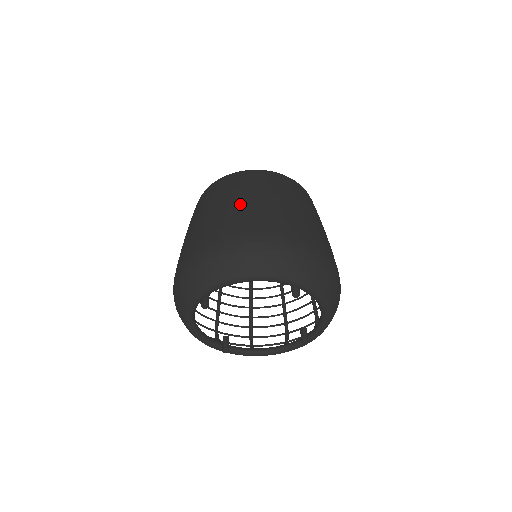
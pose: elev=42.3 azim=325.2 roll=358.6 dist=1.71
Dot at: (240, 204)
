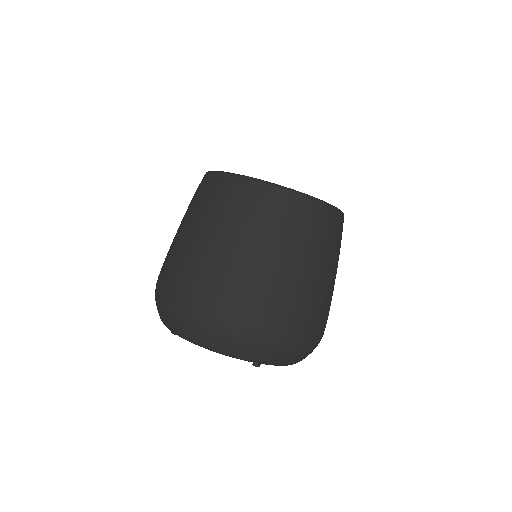
Dot at: (225, 254)
